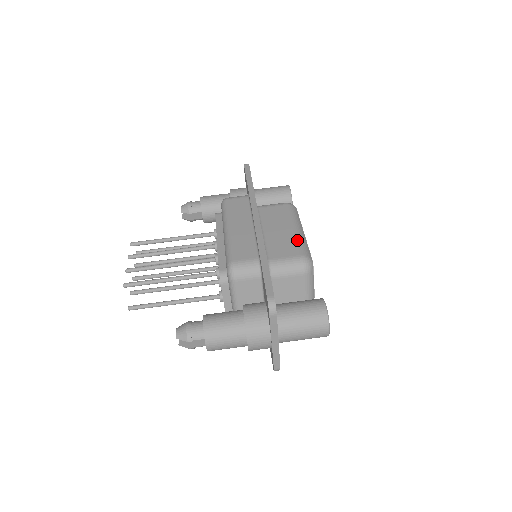
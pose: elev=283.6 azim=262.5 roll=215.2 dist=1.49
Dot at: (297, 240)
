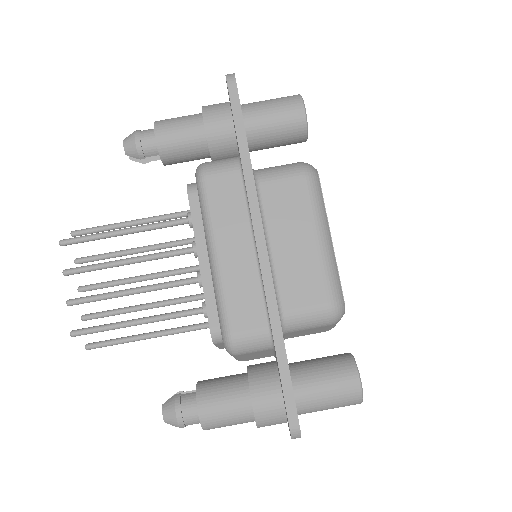
Dot at: (323, 268)
